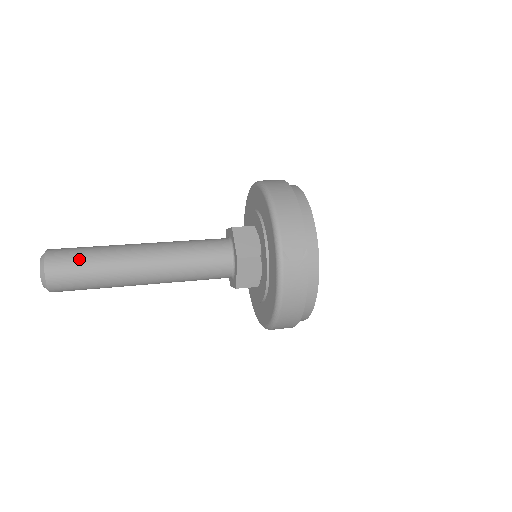
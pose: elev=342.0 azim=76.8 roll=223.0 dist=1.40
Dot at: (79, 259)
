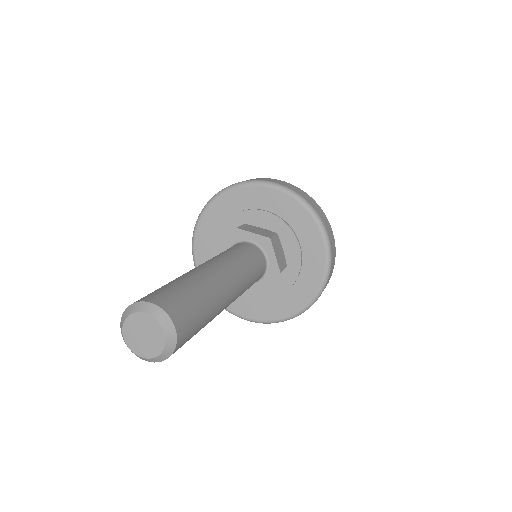
Dot at: (178, 289)
